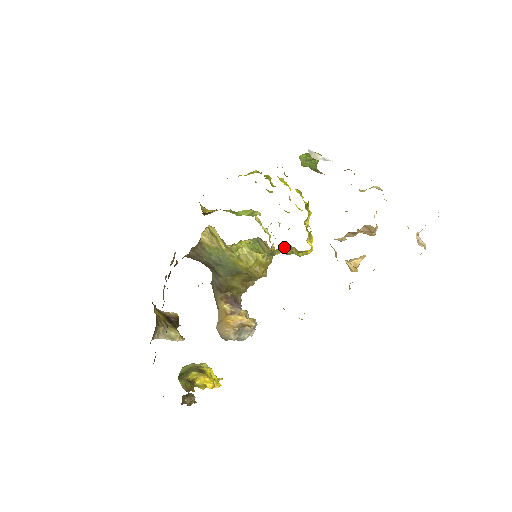
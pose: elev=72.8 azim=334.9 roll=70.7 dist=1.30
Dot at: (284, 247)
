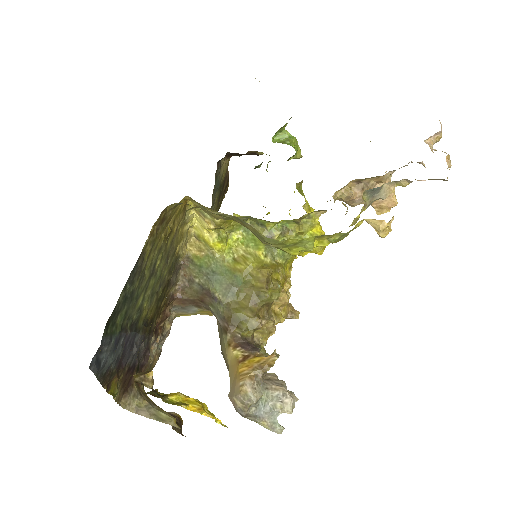
Dot at: (283, 228)
